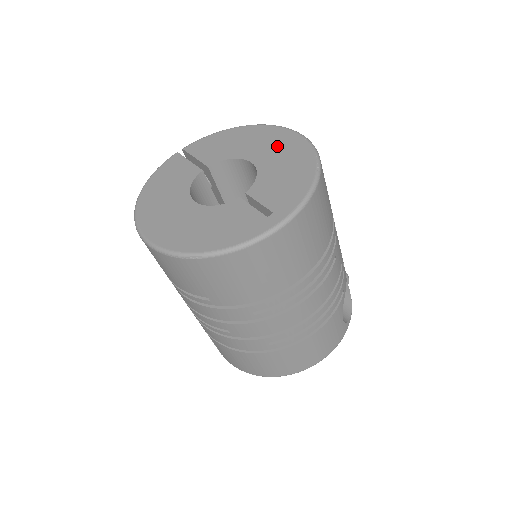
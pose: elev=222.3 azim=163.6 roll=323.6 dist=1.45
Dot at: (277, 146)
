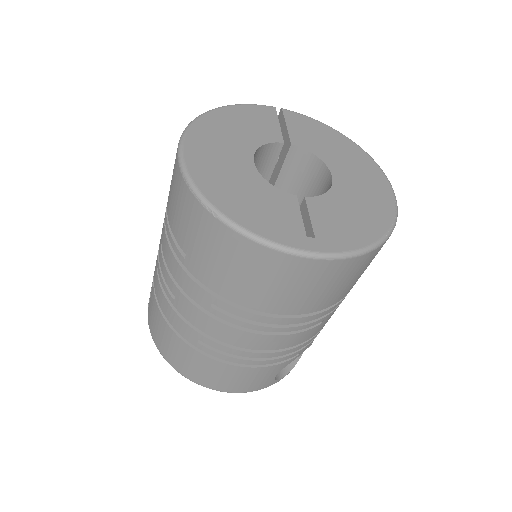
Dot at: (366, 183)
